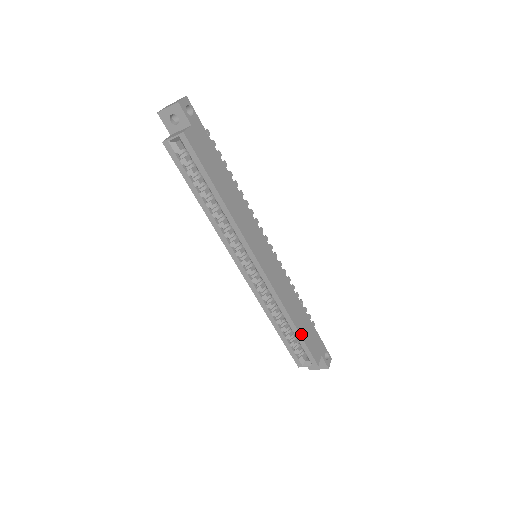
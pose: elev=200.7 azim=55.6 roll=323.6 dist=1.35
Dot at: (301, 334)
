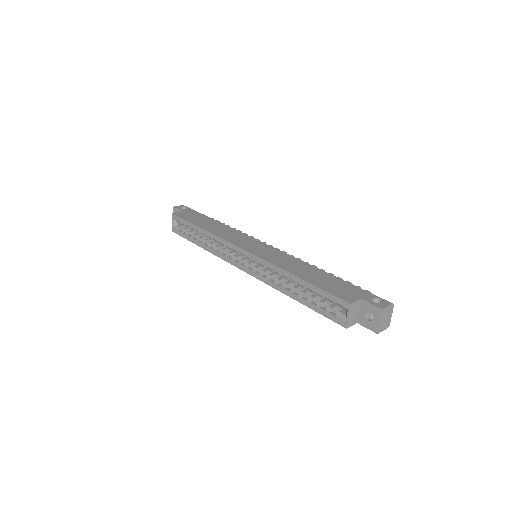
Dot at: (311, 283)
